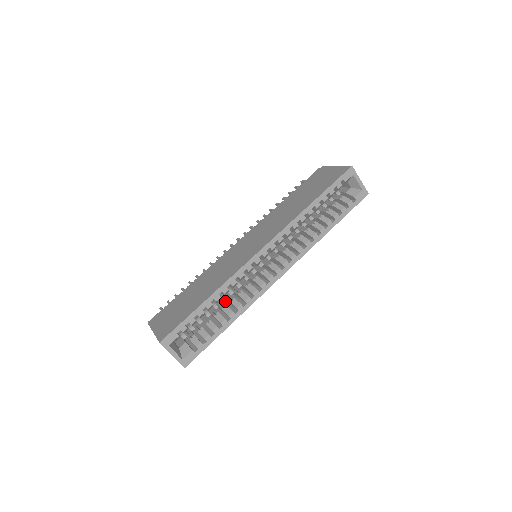
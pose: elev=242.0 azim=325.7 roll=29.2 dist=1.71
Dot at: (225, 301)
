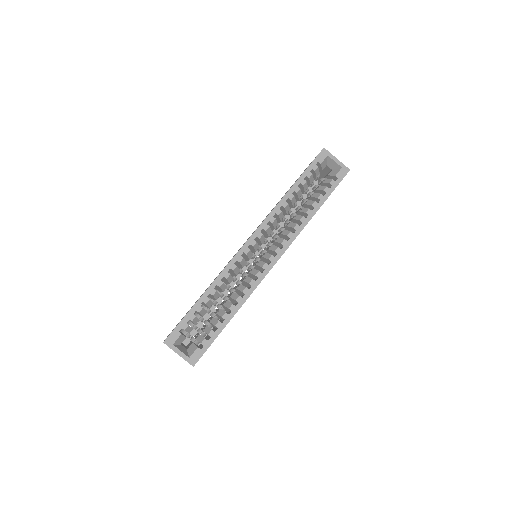
Dot at: (233, 304)
